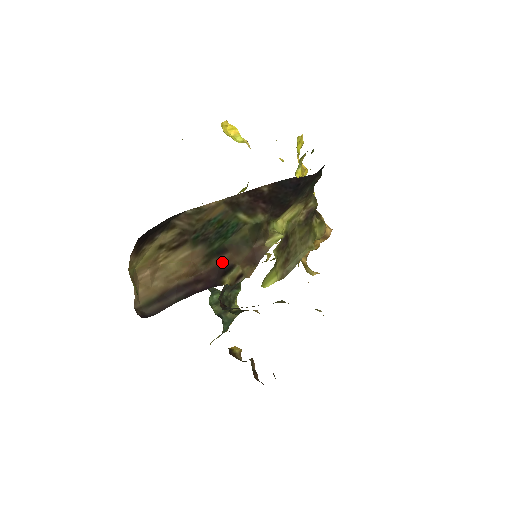
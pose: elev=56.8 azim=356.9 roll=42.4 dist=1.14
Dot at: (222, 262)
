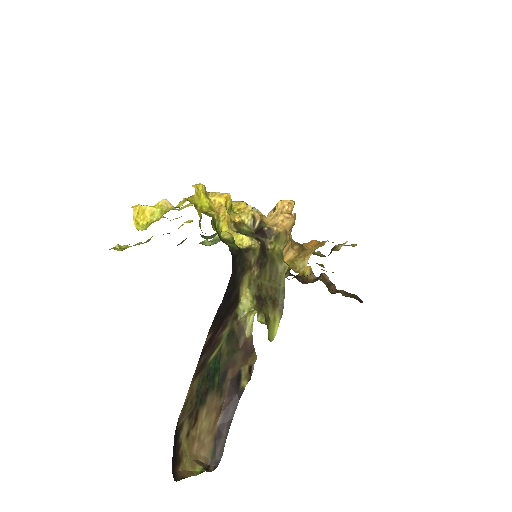
Dot at: (230, 380)
